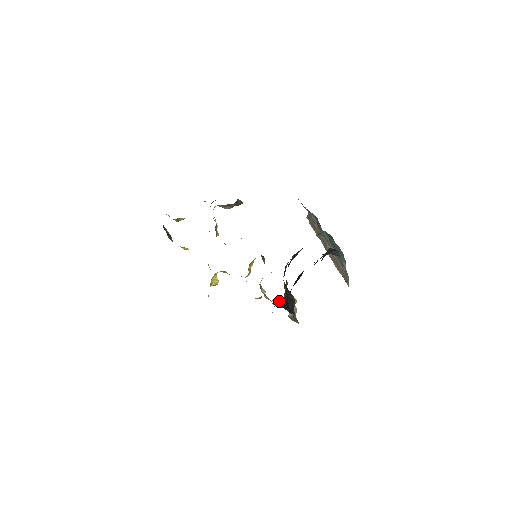
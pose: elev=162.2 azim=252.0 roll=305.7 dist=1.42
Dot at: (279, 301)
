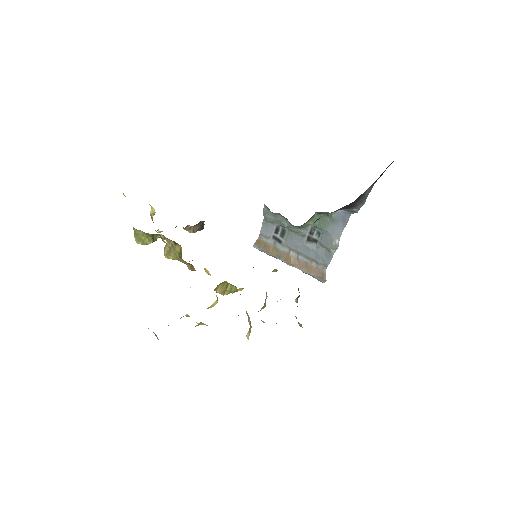
Dot at: occluded
